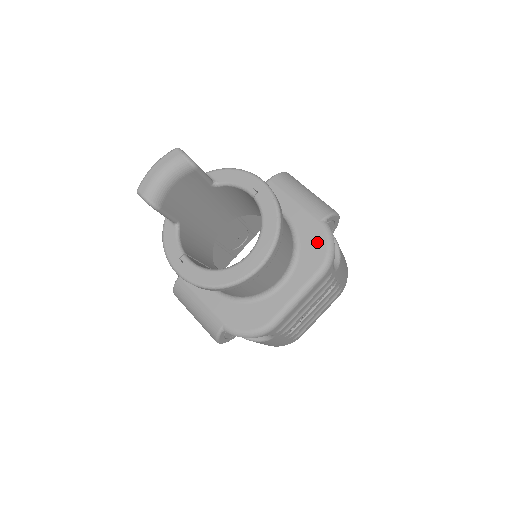
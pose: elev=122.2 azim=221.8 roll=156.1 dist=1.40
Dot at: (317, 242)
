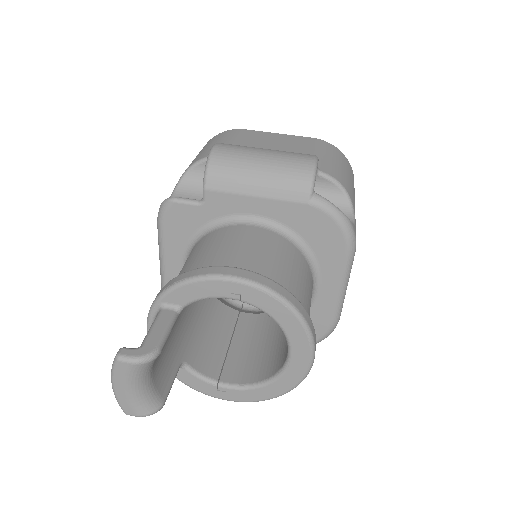
Dot at: (323, 228)
